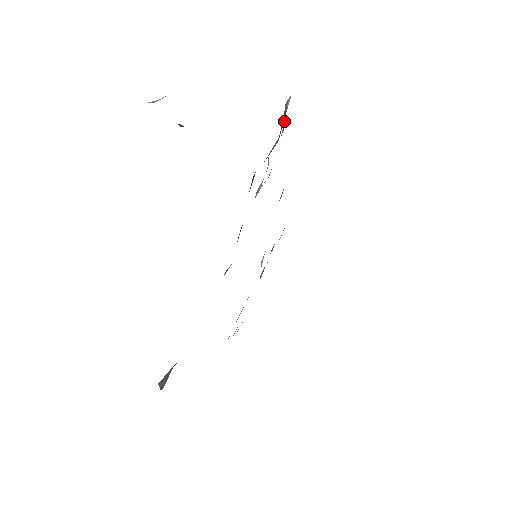
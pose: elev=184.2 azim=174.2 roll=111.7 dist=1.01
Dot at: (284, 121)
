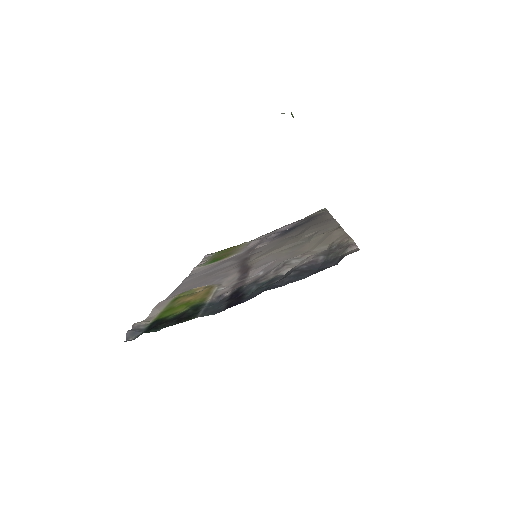
Dot at: (342, 243)
